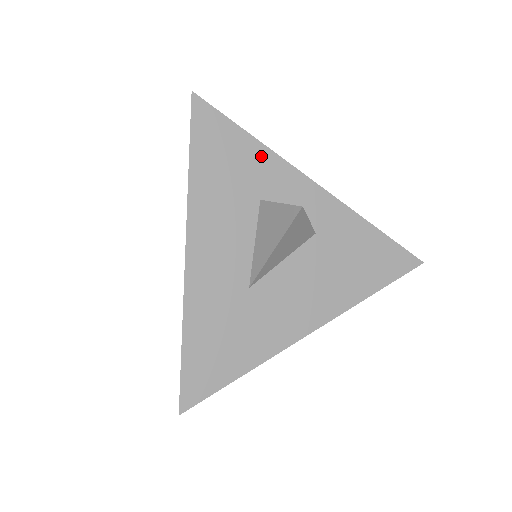
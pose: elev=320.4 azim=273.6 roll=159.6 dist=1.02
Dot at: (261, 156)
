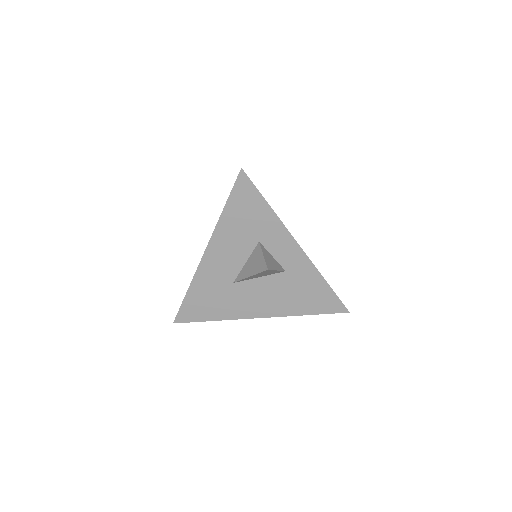
Dot at: (270, 218)
